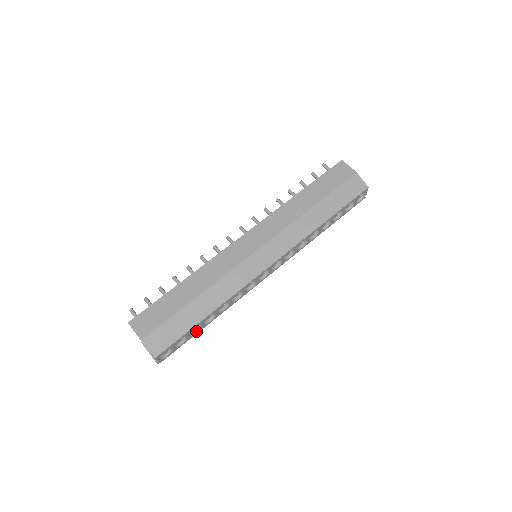
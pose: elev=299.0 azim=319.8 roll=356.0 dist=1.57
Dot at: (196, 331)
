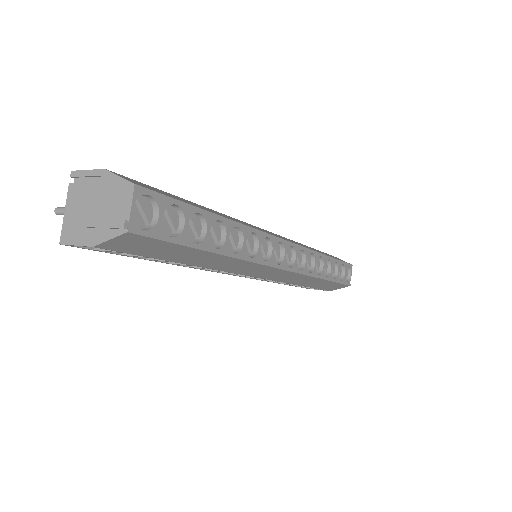
Dot at: (194, 243)
